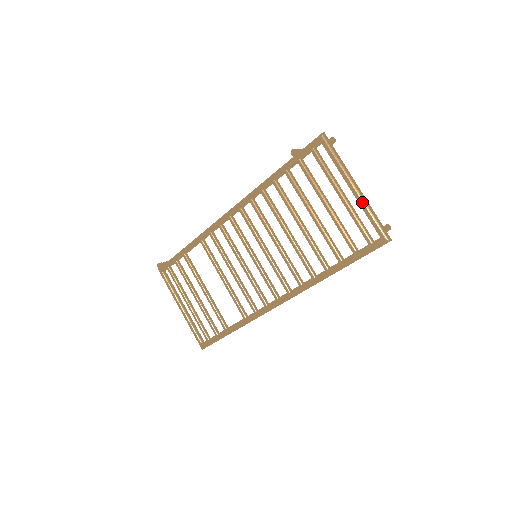
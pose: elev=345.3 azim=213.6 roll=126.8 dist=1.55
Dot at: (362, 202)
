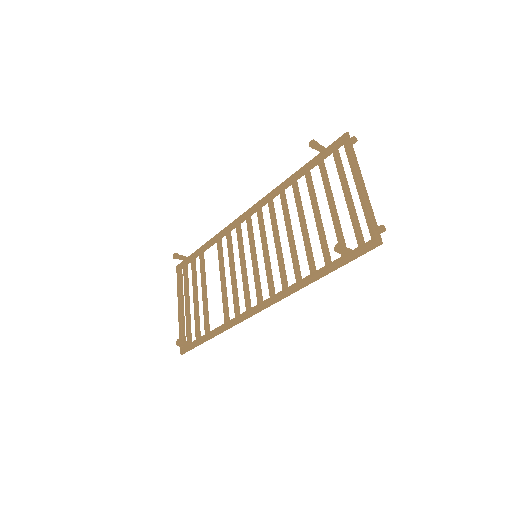
Dot at: (363, 199)
